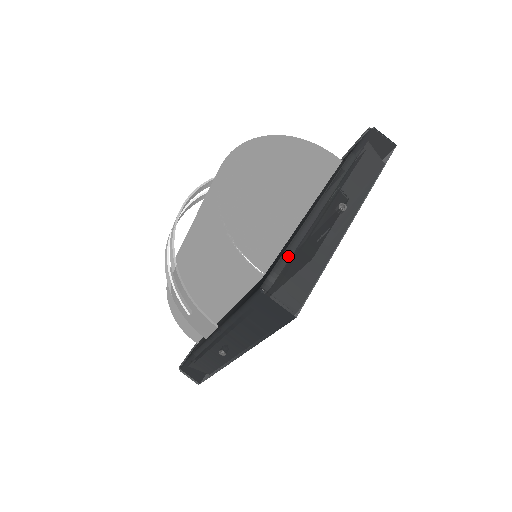
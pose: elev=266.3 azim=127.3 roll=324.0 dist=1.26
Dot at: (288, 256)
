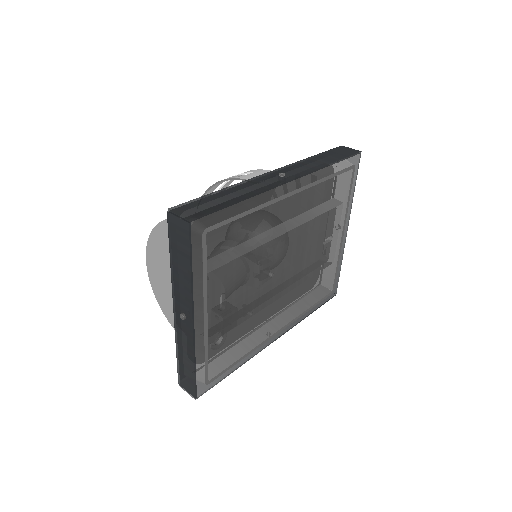
Dot at: occluded
